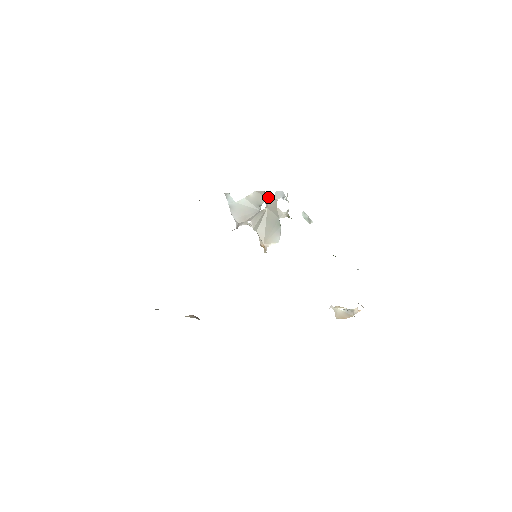
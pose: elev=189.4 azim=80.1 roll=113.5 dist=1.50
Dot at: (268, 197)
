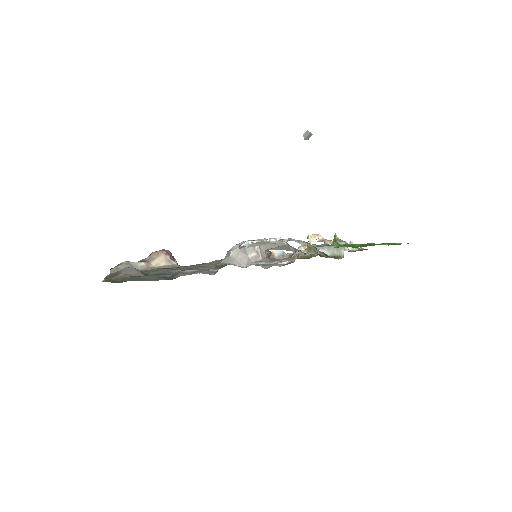
Dot at: occluded
